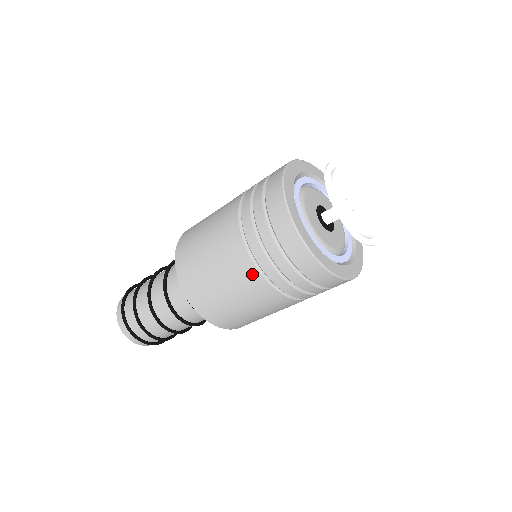
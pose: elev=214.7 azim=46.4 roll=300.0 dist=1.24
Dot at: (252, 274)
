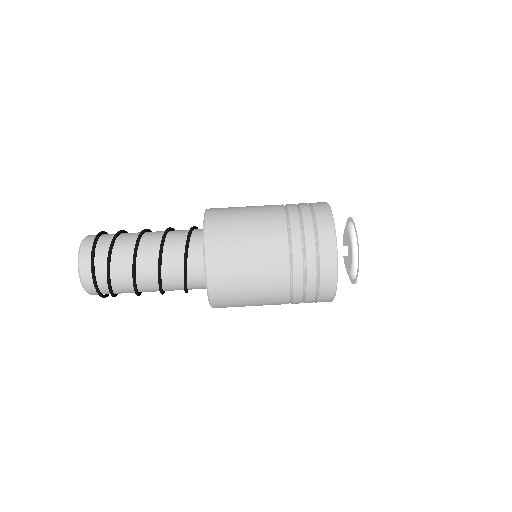
Dot at: (278, 212)
